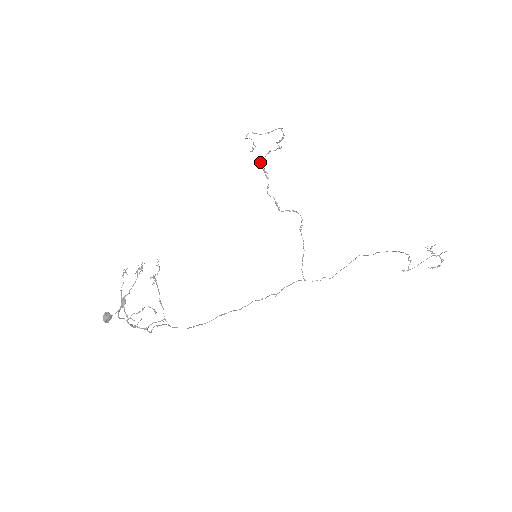
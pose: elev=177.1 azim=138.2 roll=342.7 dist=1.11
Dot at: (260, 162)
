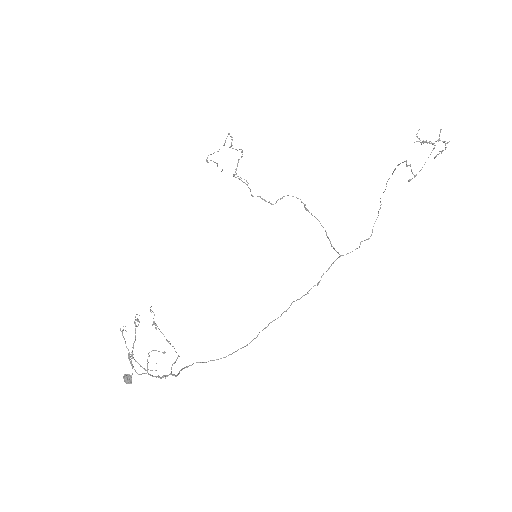
Dot at: (233, 174)
